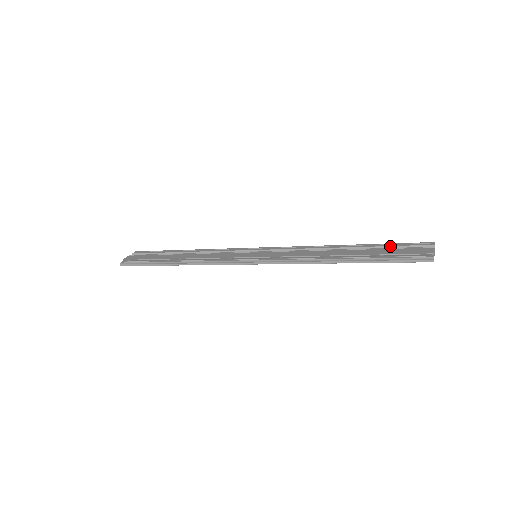
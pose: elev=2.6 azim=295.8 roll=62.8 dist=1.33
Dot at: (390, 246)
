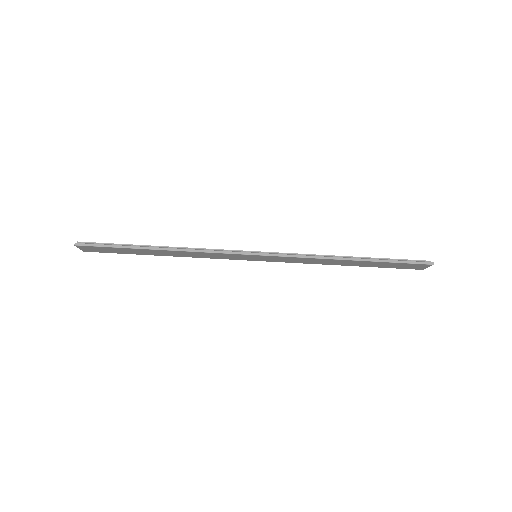
Dot at: occluded
